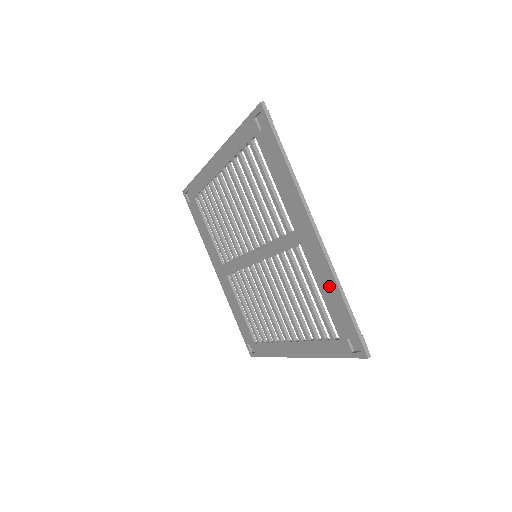
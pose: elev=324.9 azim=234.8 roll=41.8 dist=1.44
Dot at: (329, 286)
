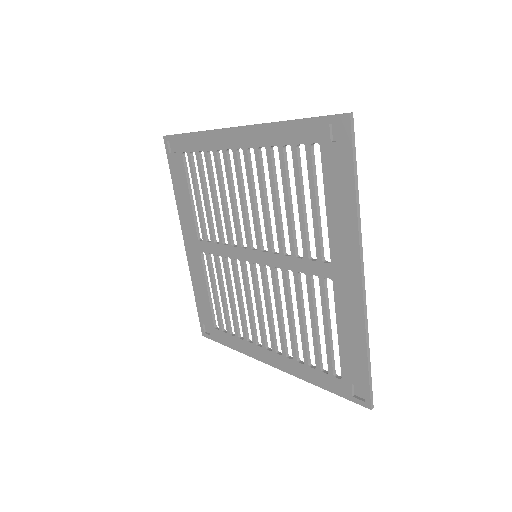
Dot at: (354, 333)
